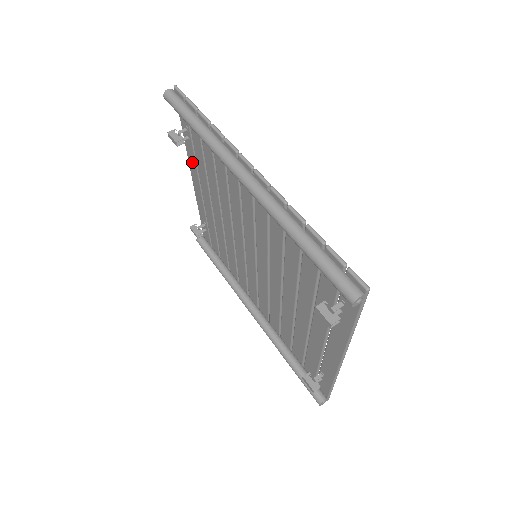
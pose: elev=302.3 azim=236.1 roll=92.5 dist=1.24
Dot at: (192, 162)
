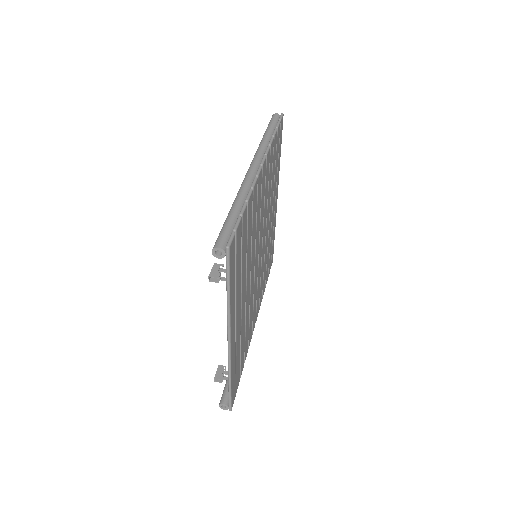
Dot at: occluded
